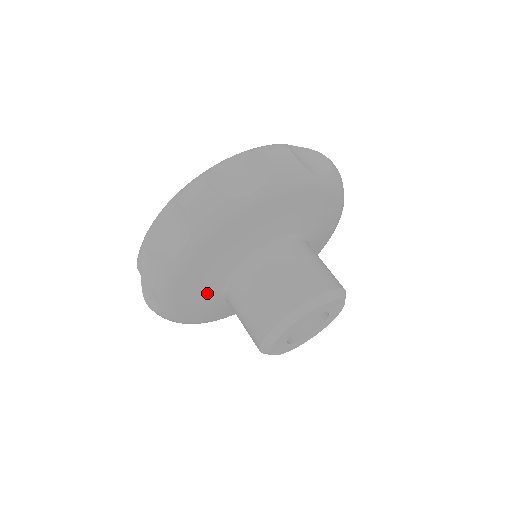
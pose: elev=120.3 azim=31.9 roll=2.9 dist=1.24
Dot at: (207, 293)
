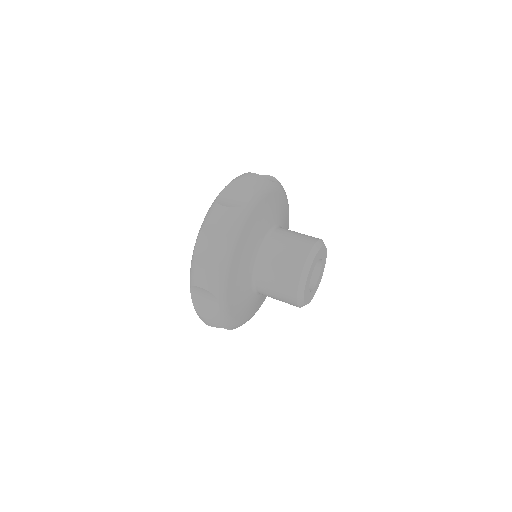
Dot at: (249, 302)
